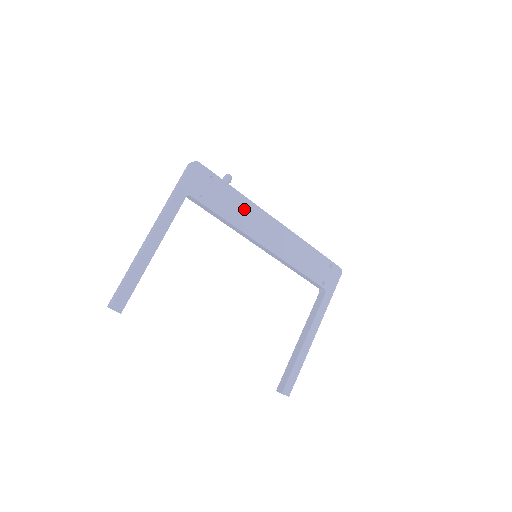
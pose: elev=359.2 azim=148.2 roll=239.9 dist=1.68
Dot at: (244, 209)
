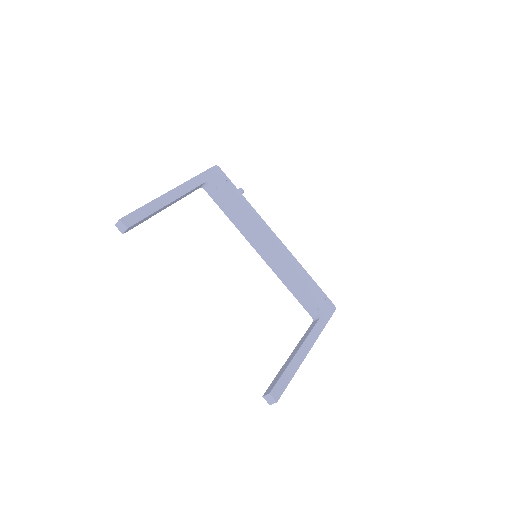
Dot at: (250, 215)
